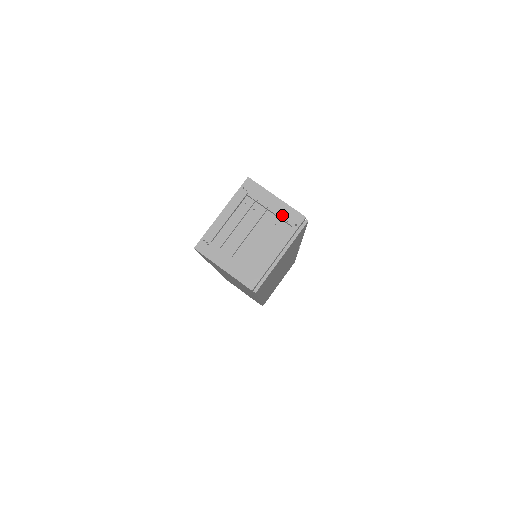
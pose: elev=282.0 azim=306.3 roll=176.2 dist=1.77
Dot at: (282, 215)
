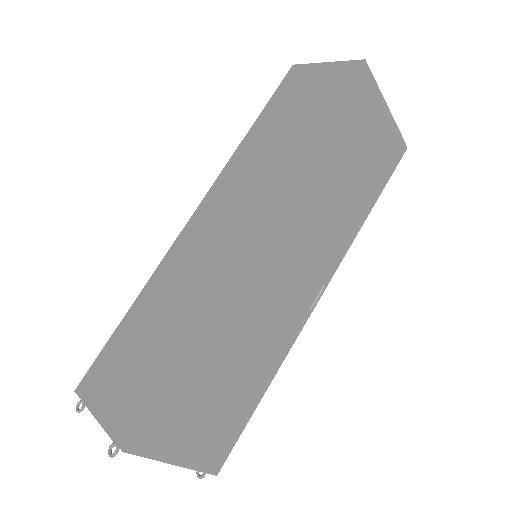
Dot at: occluded
